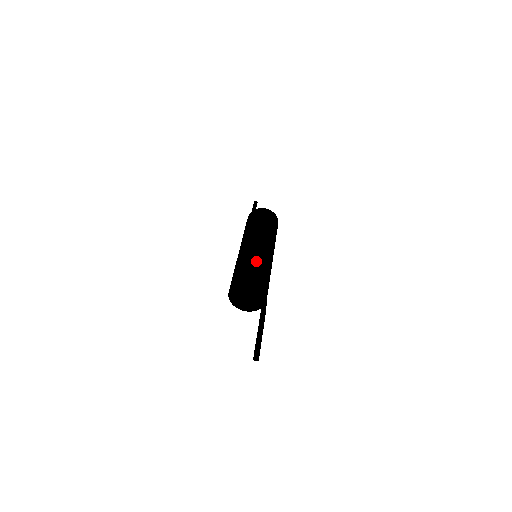
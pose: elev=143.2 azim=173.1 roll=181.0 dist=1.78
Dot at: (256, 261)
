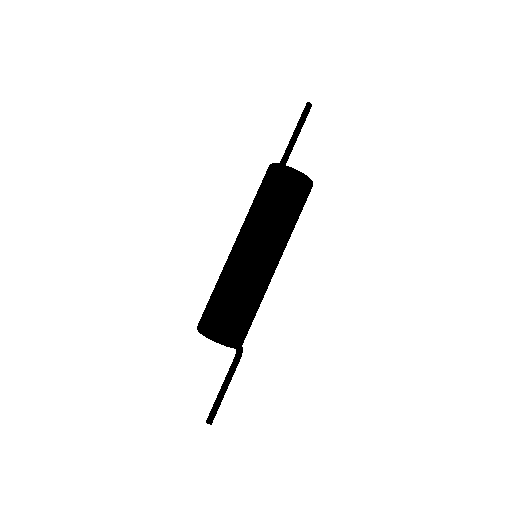
Dot at: (231, 296)
